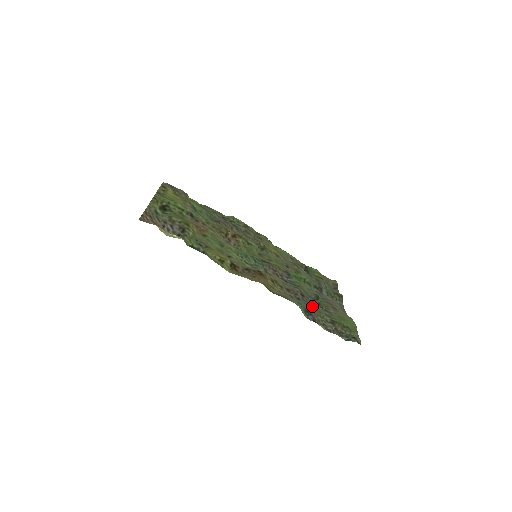
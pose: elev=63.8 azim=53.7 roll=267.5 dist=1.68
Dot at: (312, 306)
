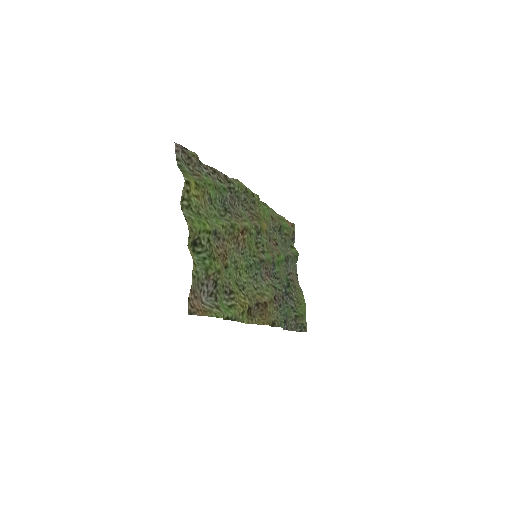
Dot at: (285, 304)
